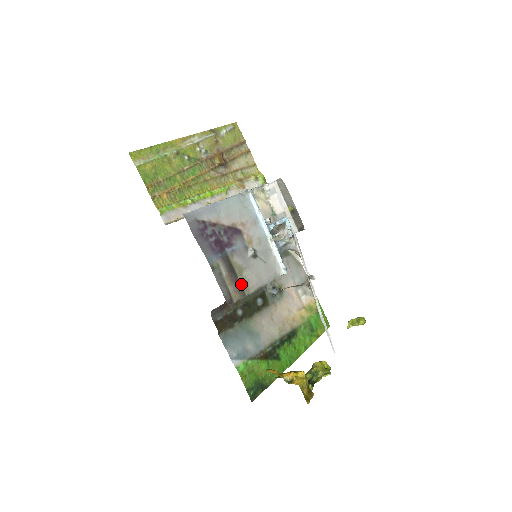
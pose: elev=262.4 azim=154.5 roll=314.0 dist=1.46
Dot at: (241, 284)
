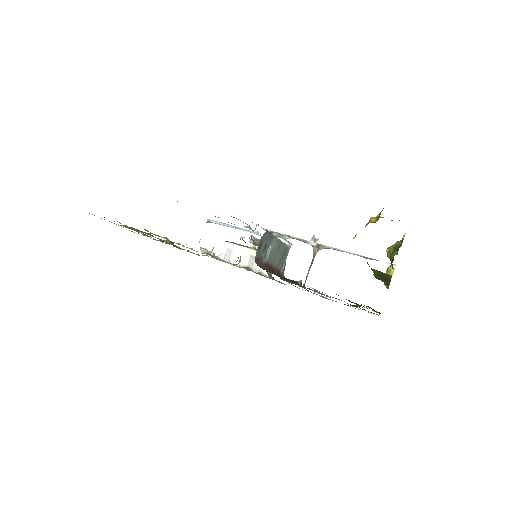
Dot at: occluded
